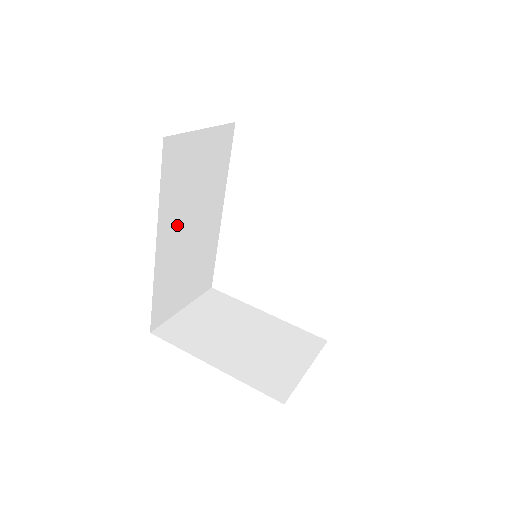
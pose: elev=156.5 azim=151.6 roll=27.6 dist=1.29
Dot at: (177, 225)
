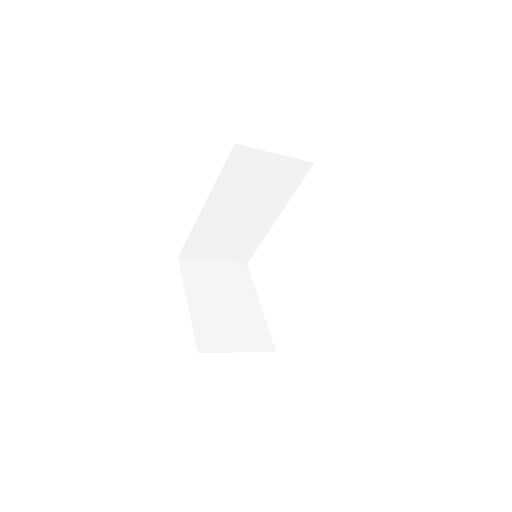
Dot at: (228, 203)
